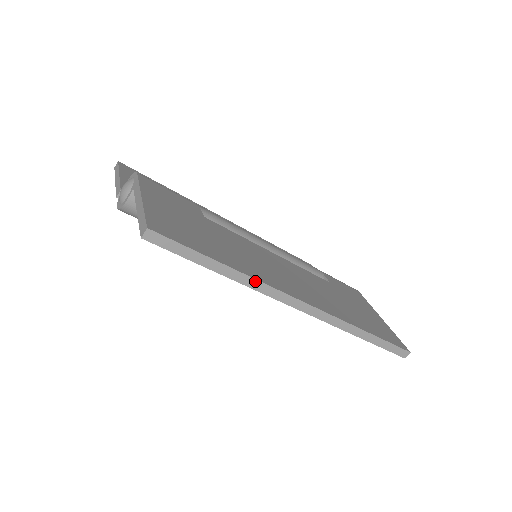
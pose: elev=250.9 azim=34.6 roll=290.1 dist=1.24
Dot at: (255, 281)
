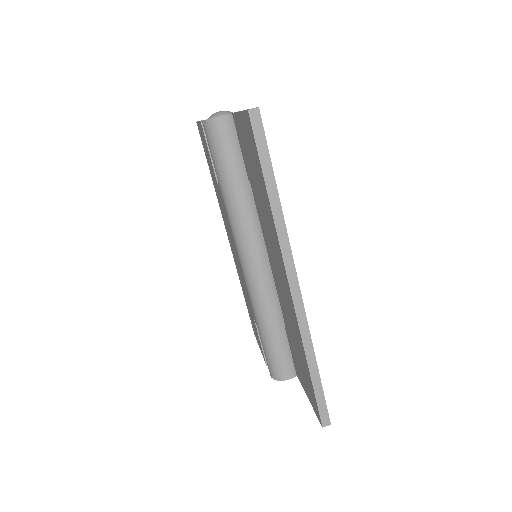
Dot at: (284, 227)
